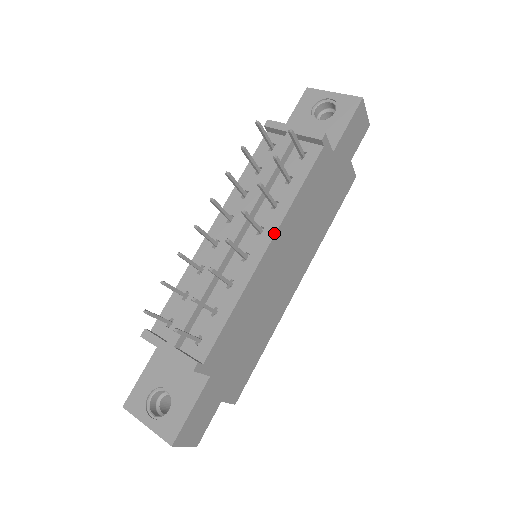
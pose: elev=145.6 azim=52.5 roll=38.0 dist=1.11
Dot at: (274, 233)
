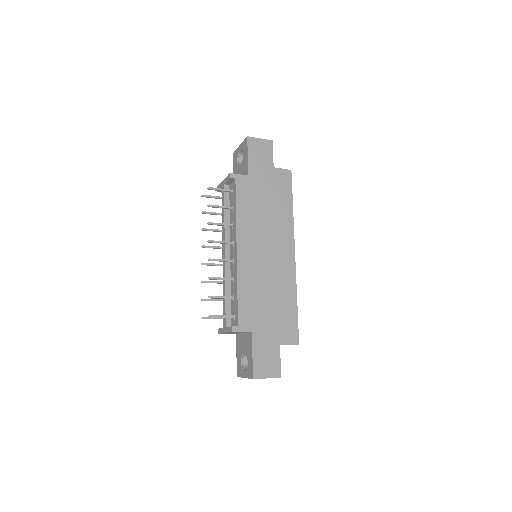
Dot at: (236, 239)
